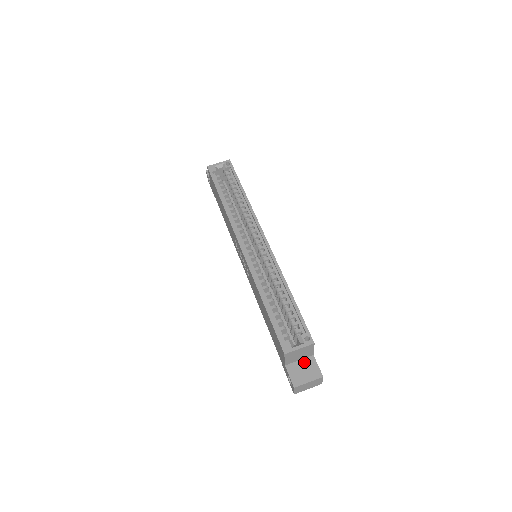
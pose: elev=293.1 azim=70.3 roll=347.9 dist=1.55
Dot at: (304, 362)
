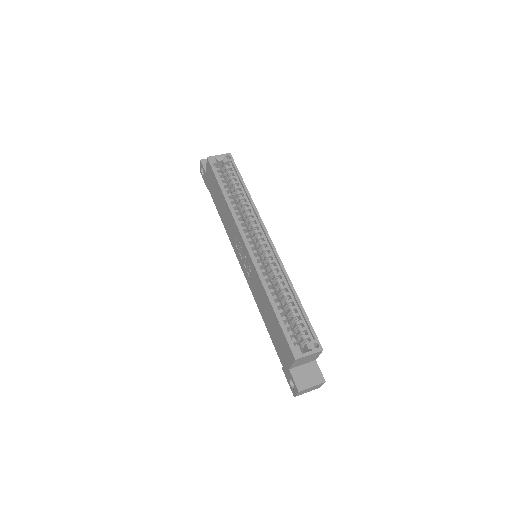
Dot at: (307, 367)
